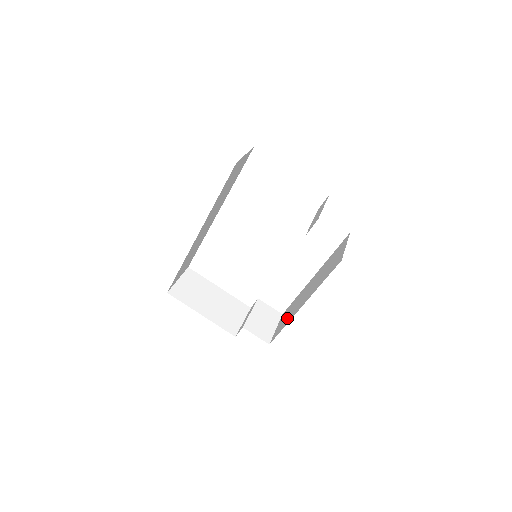
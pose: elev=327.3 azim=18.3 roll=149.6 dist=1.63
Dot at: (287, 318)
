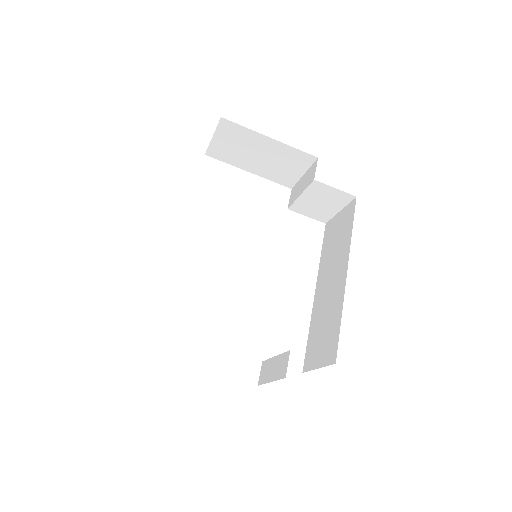
Dot at: (330, 324)
